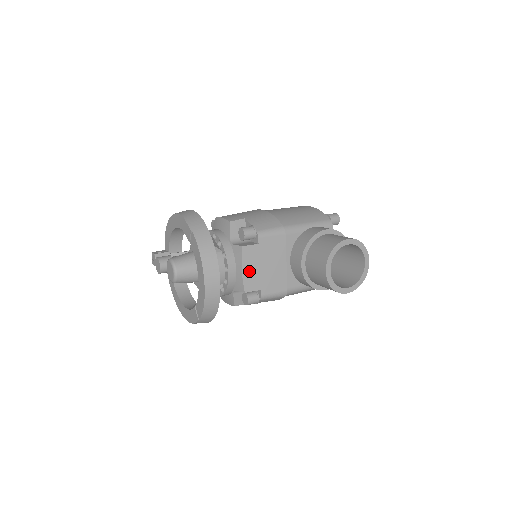
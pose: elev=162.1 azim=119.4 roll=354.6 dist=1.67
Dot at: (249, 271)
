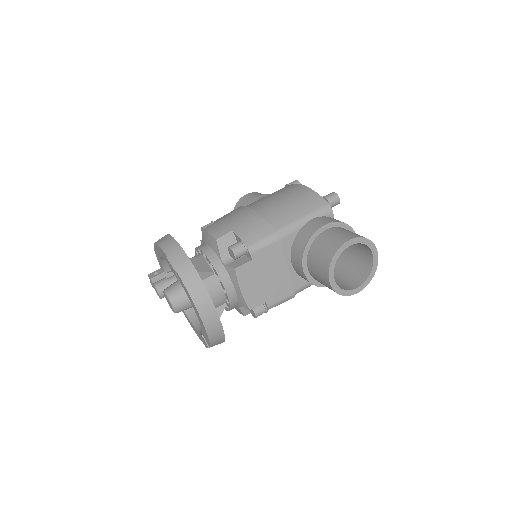
Dot at: (249, 289)
